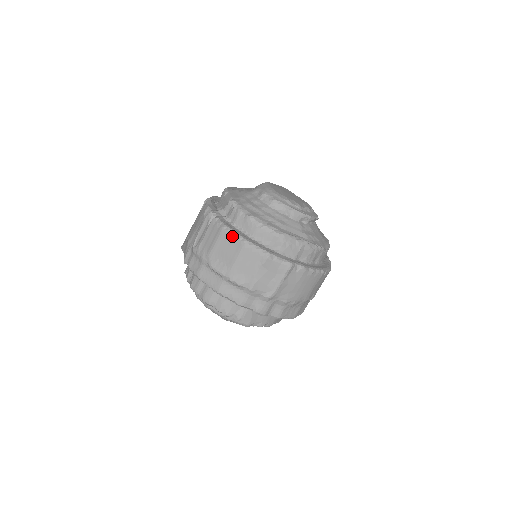
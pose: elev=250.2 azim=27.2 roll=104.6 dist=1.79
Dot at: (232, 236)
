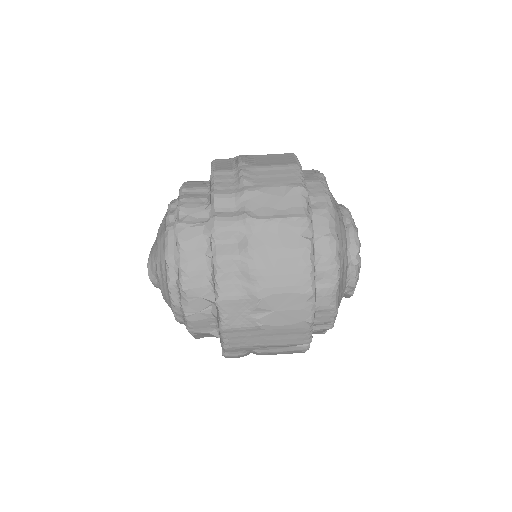
Dot at: (293, 158)
